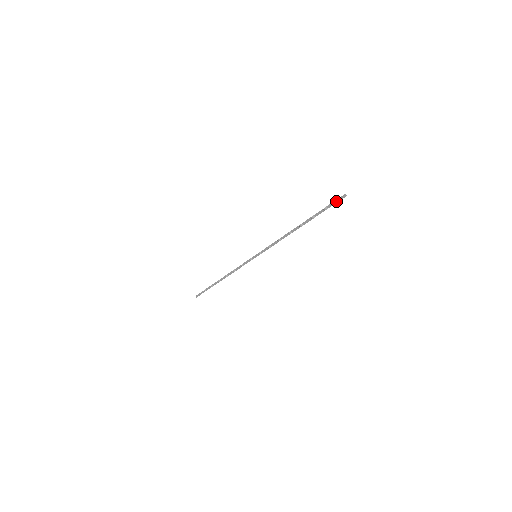
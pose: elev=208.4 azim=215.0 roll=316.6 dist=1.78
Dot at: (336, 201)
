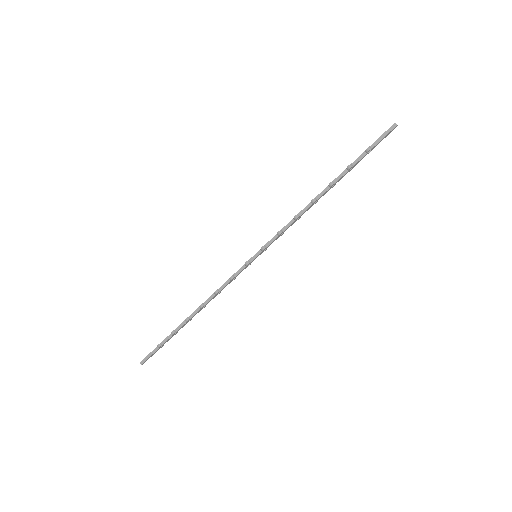
Dot at: (384, 135)
